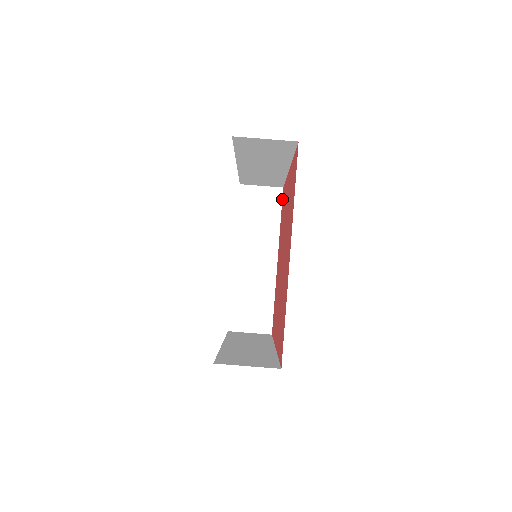
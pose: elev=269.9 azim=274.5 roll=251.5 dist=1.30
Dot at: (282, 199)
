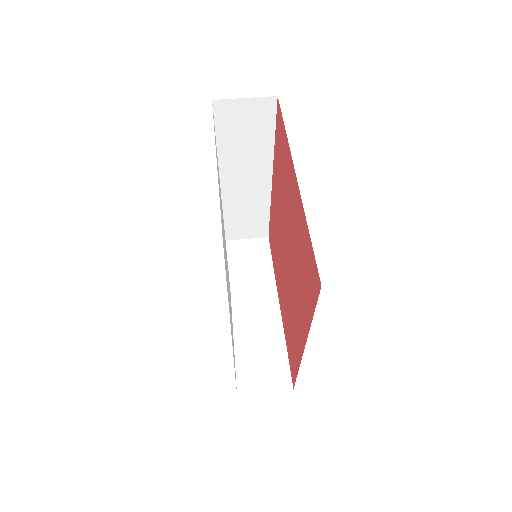
Dot at: (270, 245)
